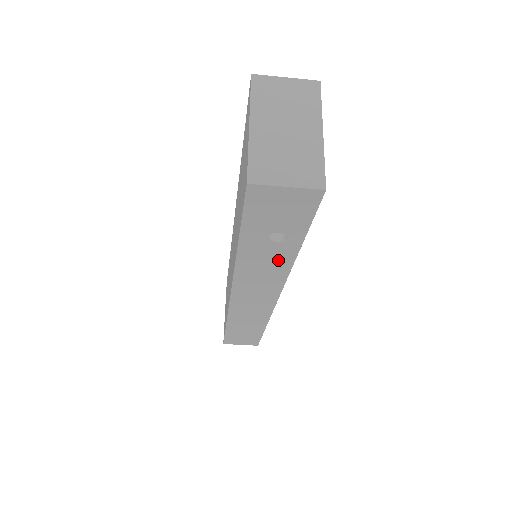
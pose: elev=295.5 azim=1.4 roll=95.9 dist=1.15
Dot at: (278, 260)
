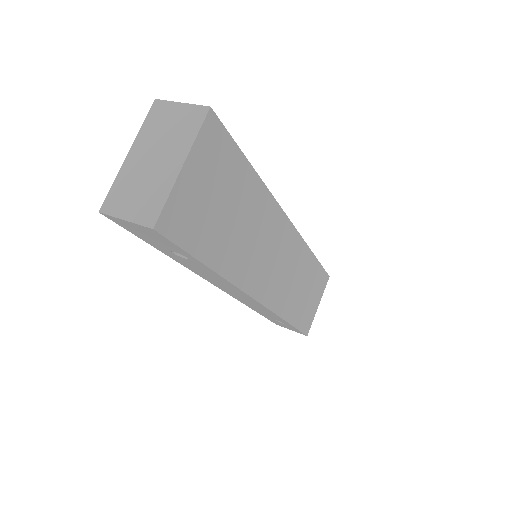
Dot at: (209, 273)
